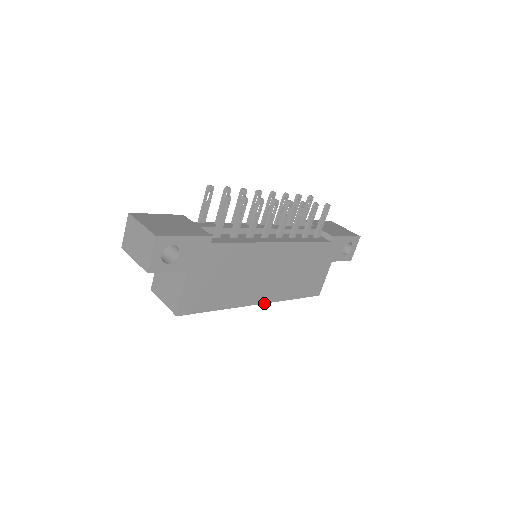
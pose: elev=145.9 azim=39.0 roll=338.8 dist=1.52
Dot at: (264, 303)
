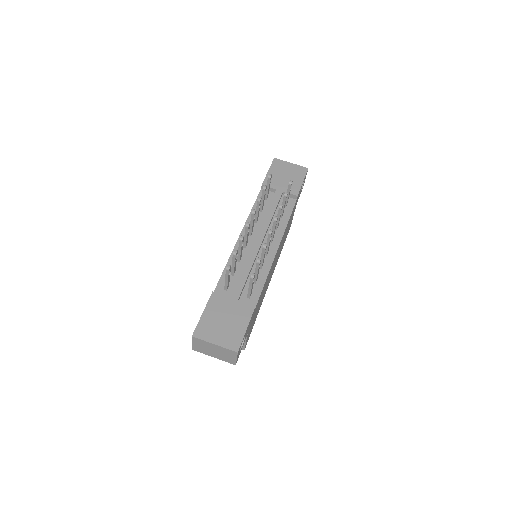
Dot at: occluded
